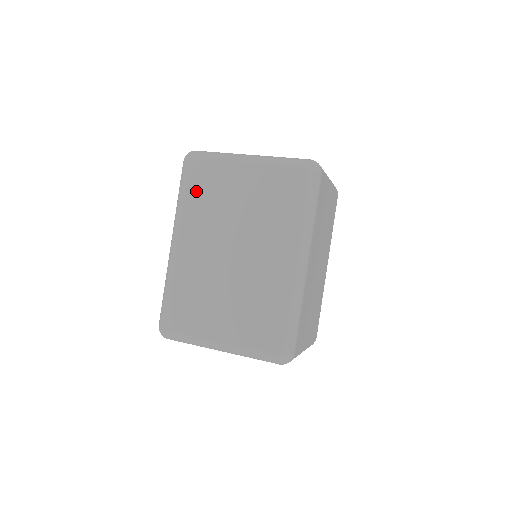
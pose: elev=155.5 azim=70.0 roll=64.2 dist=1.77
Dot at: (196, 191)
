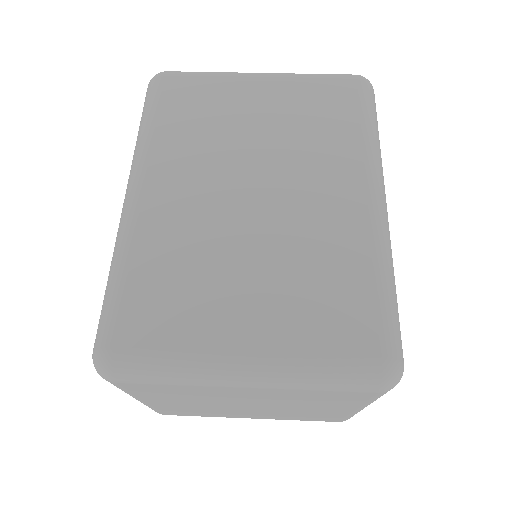
Dot at: (176, 113)
